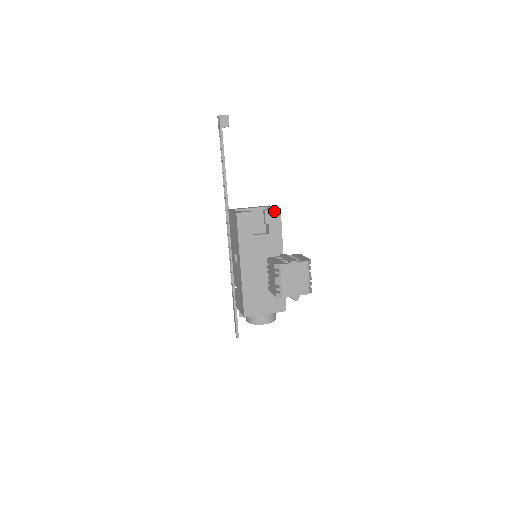
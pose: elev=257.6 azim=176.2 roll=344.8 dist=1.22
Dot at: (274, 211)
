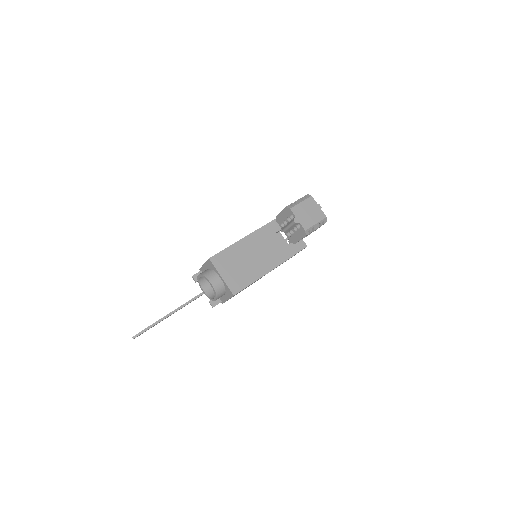
Dot at: (303, 242)
